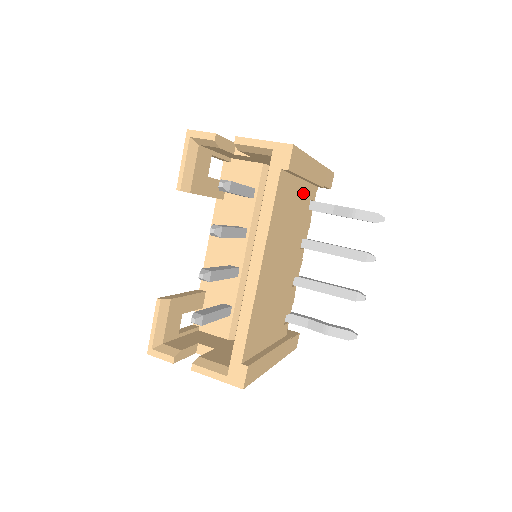
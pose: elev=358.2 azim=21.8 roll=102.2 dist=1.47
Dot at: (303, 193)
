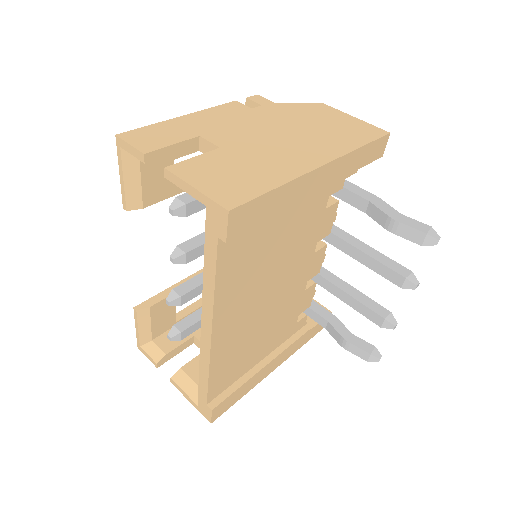
Dot at: (303, 206)
